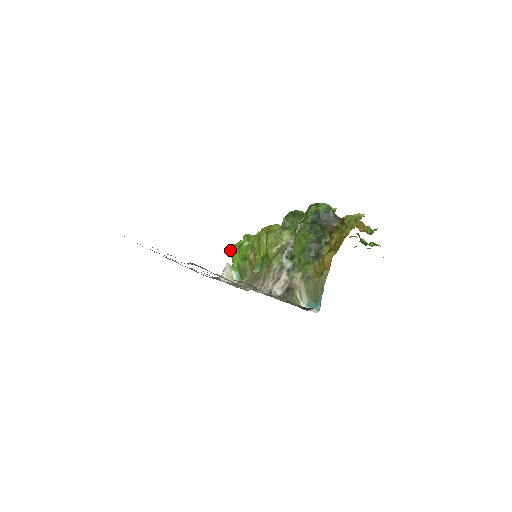
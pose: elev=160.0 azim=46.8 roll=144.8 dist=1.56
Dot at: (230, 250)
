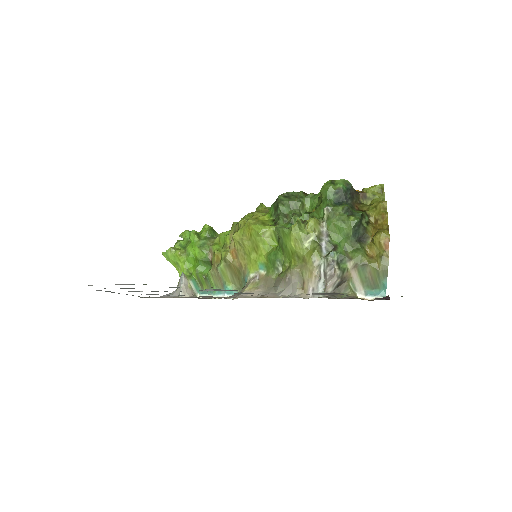
Dot at: (170, 256)
